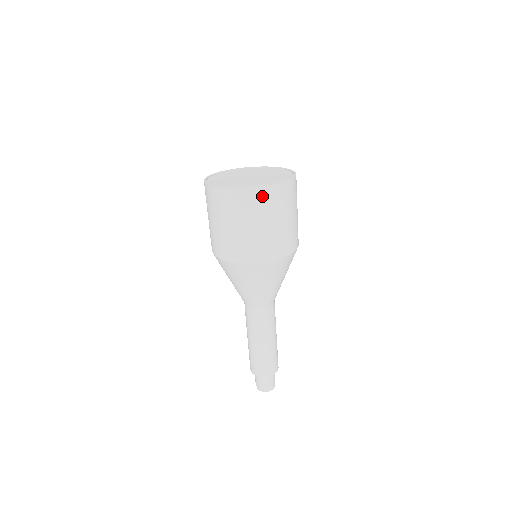
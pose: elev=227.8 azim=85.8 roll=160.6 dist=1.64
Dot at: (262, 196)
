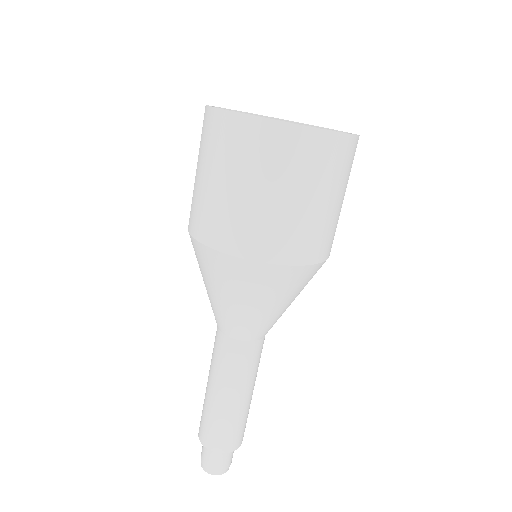
Dot at: (317, 147)
